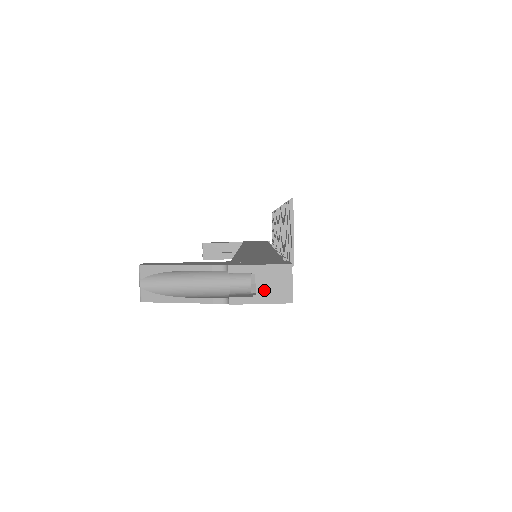
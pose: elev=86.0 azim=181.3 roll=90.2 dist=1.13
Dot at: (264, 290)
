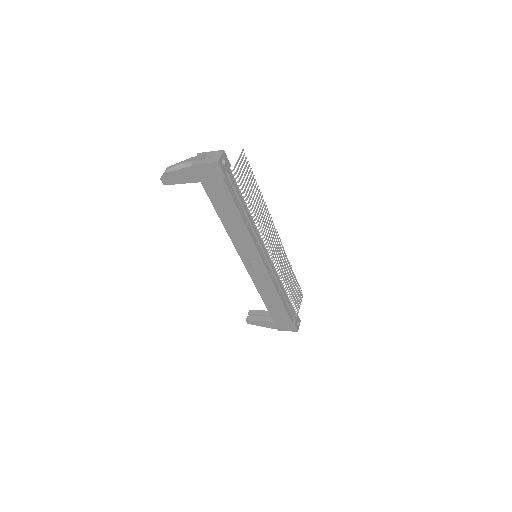
Dot at: (208, 159)
